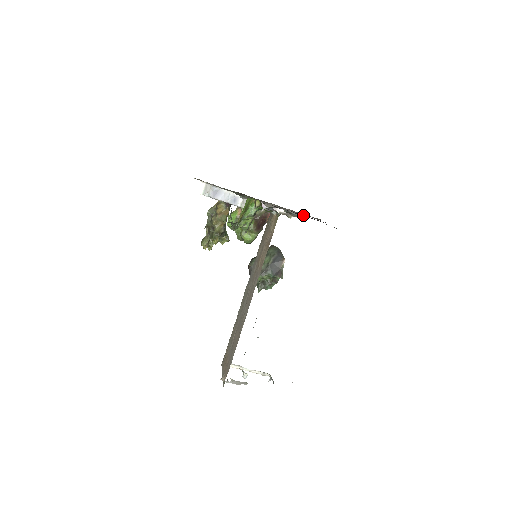
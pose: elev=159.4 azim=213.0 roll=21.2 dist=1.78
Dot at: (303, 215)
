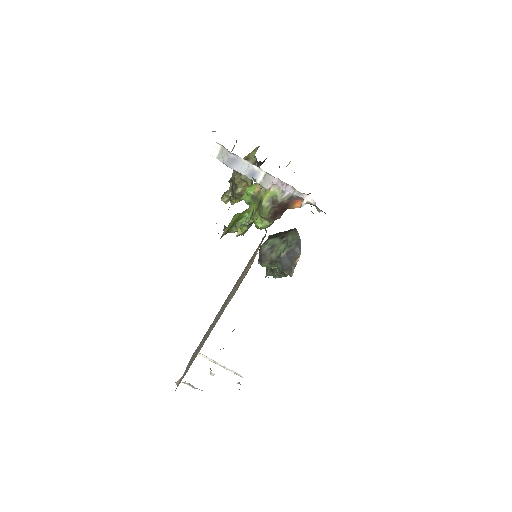
Dot at: occluded
